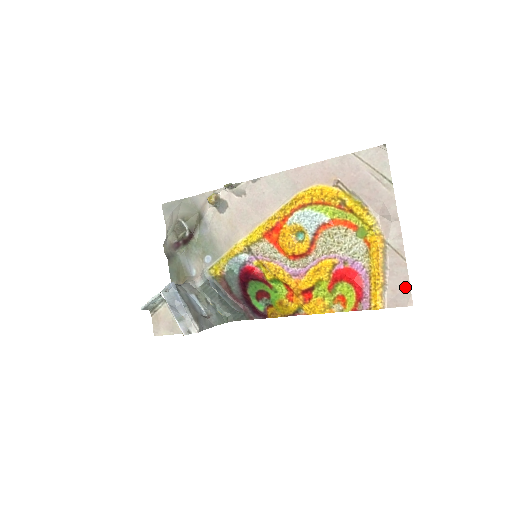
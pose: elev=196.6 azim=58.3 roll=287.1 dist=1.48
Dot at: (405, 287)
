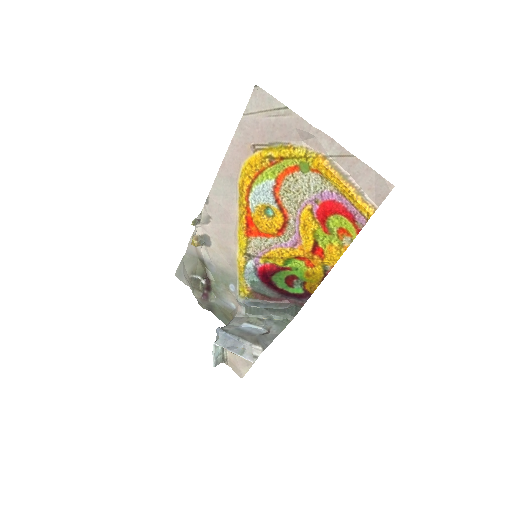
Dot at: (375, 177)
